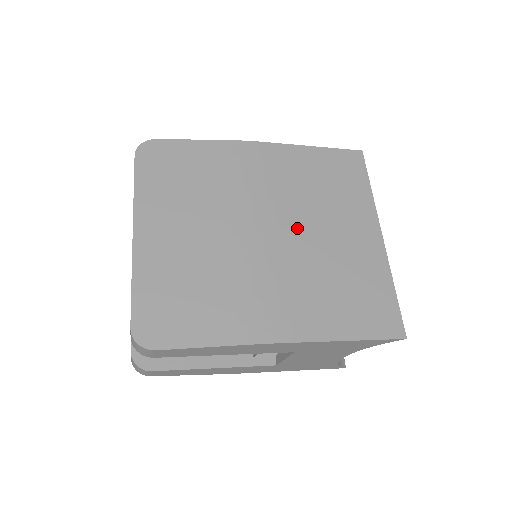
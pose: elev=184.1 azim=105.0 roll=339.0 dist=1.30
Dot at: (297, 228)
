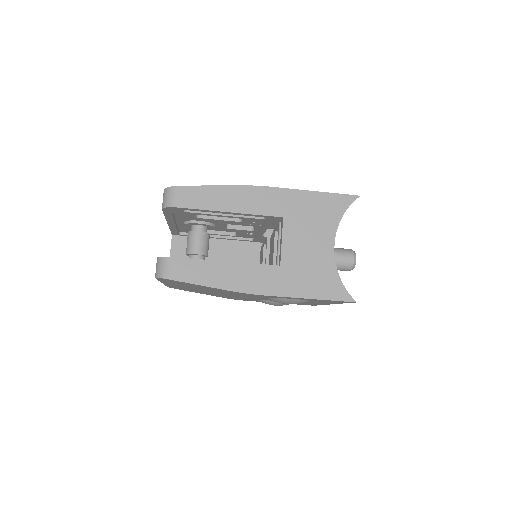
Dot at: occluded
